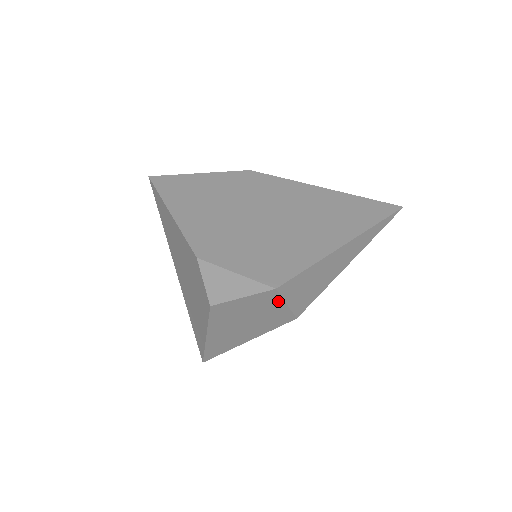
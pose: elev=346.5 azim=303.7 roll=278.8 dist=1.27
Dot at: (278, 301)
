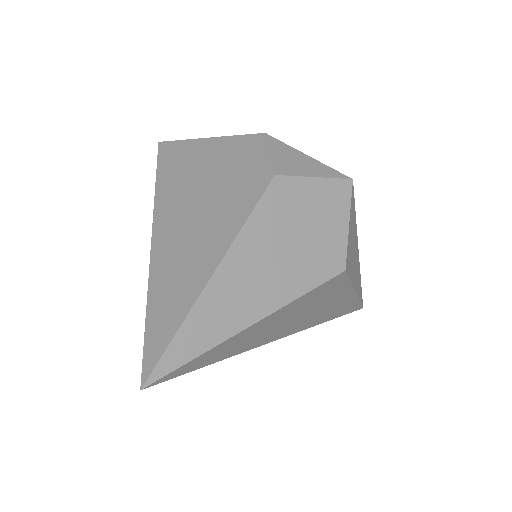
Dot at: (344, 210)
